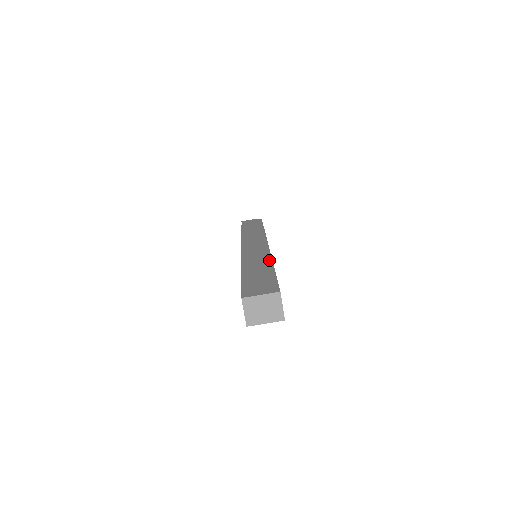
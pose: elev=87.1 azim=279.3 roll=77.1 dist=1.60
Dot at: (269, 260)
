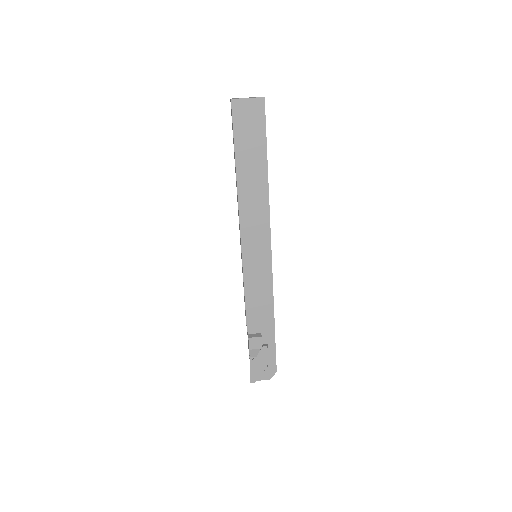
Dot at: occluded
